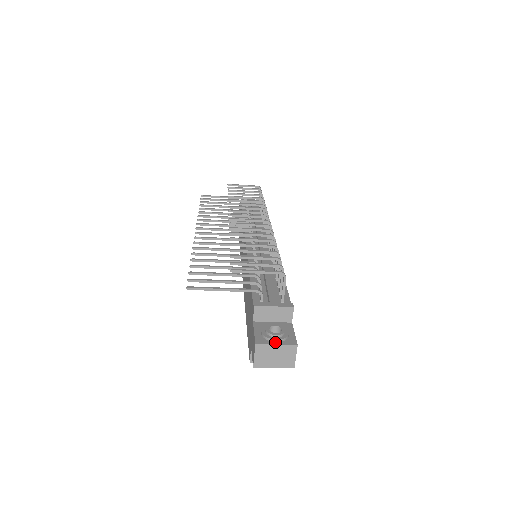
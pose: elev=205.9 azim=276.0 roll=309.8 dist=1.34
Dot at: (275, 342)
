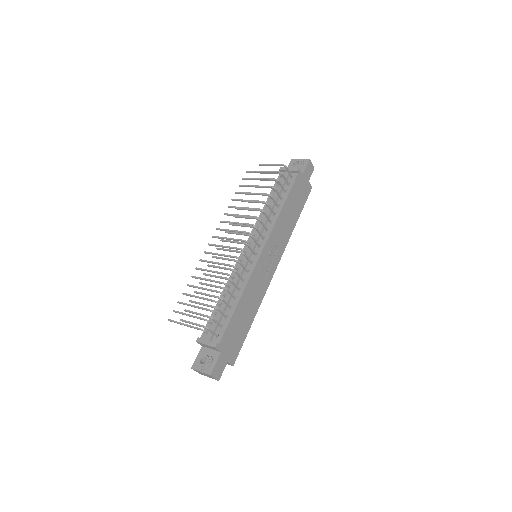
Dot at: (201, 369)
